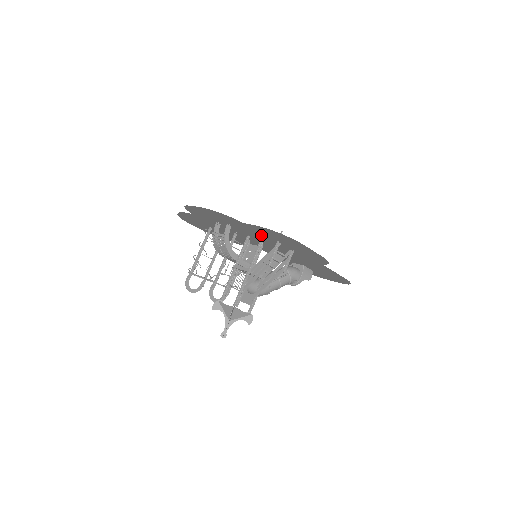
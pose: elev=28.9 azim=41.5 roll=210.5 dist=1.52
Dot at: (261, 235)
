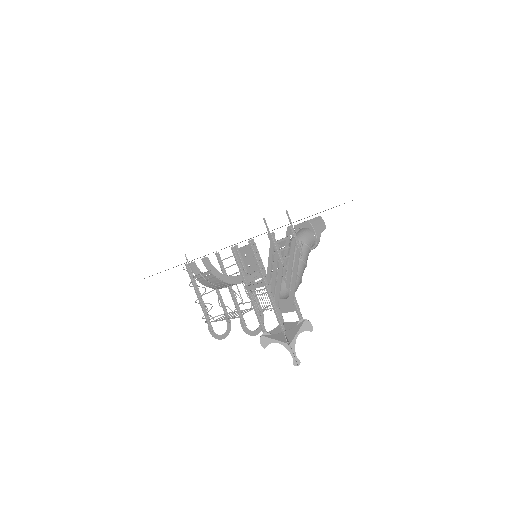
Dot at: occluded
